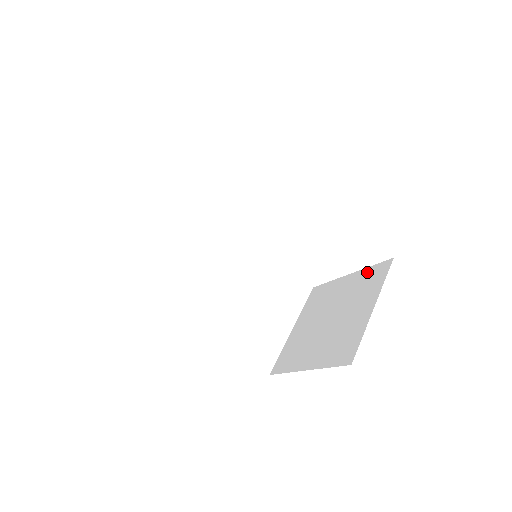
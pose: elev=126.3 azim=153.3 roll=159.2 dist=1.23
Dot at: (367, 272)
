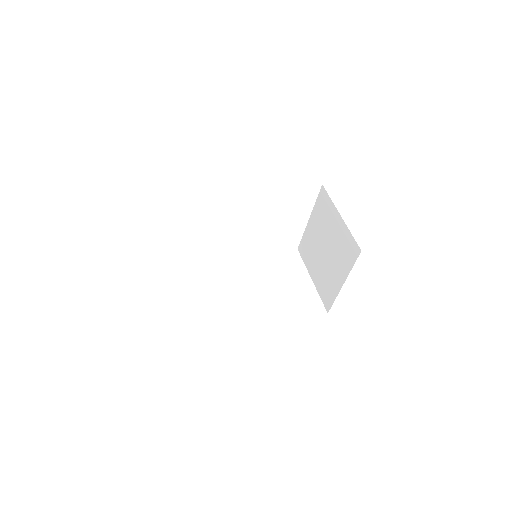
Dot at: (317, 207)
